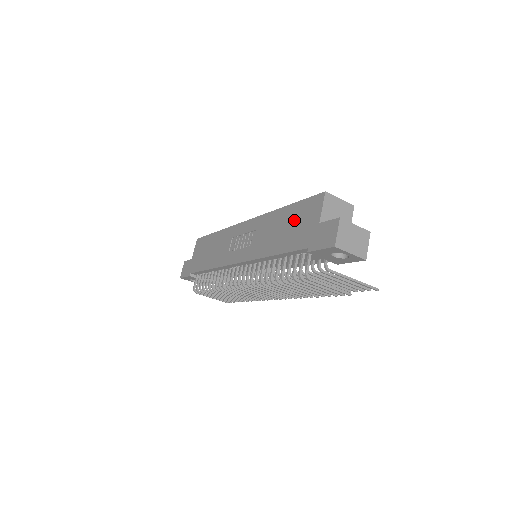
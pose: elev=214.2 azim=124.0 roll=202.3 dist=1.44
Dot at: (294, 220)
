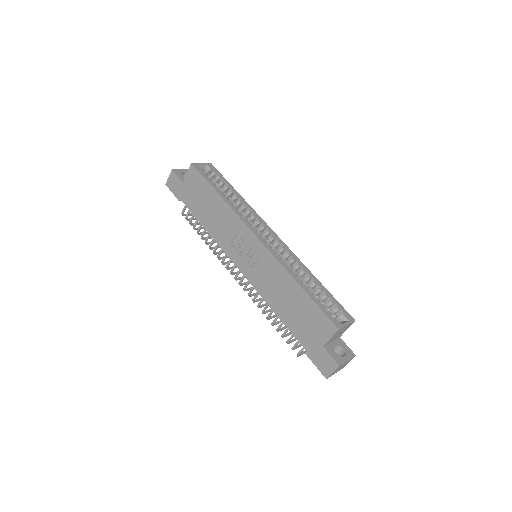
Dot at: (304, 313)
